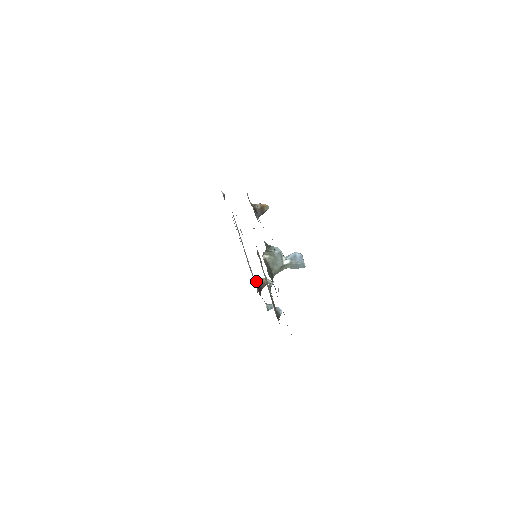
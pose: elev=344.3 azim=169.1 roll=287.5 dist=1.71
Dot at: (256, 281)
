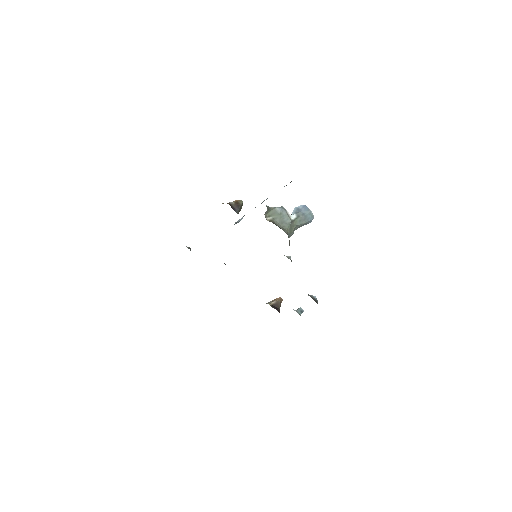
Dot at: occluded
